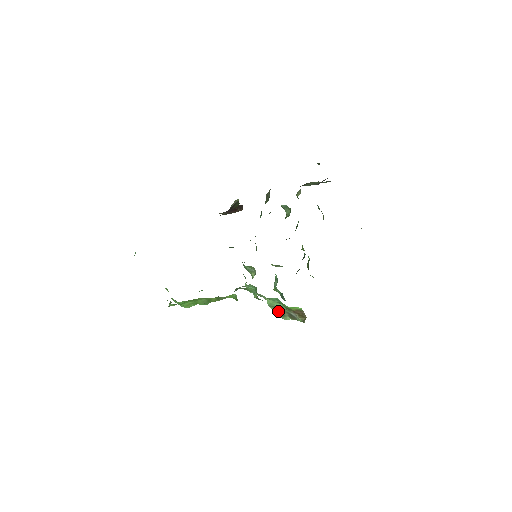
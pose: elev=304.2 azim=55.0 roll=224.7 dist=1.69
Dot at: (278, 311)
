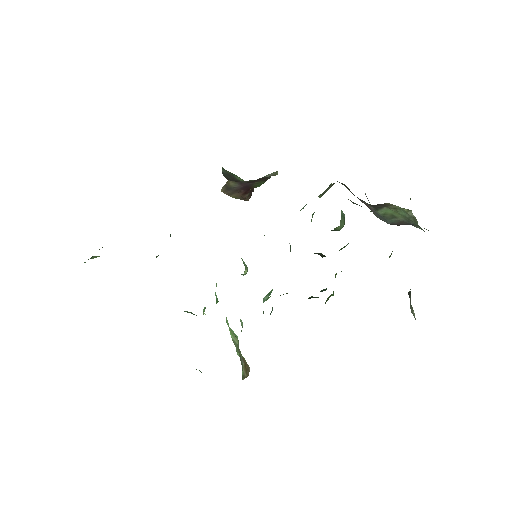
Dot at: (234, 338)
